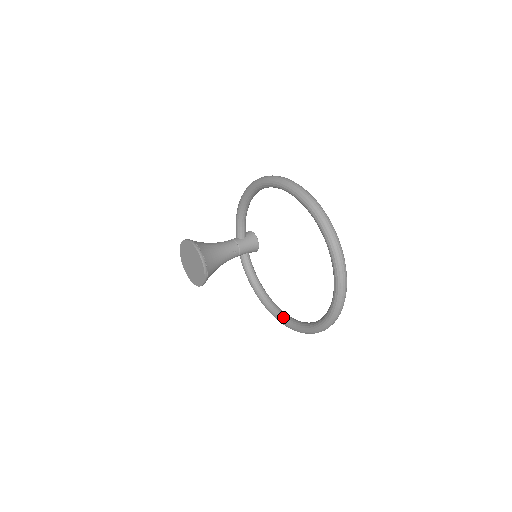
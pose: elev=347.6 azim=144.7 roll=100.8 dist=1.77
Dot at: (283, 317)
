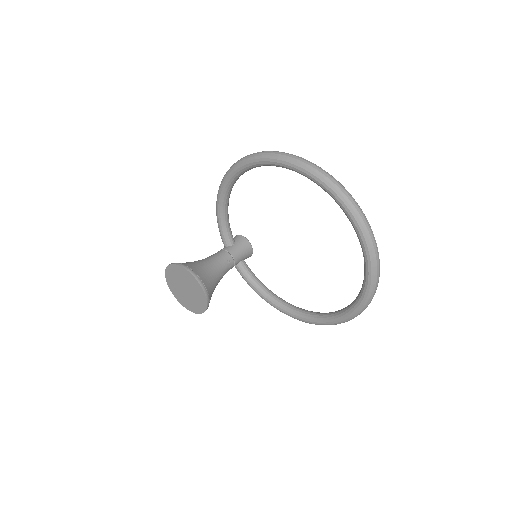
Dot at: (308, 315)
